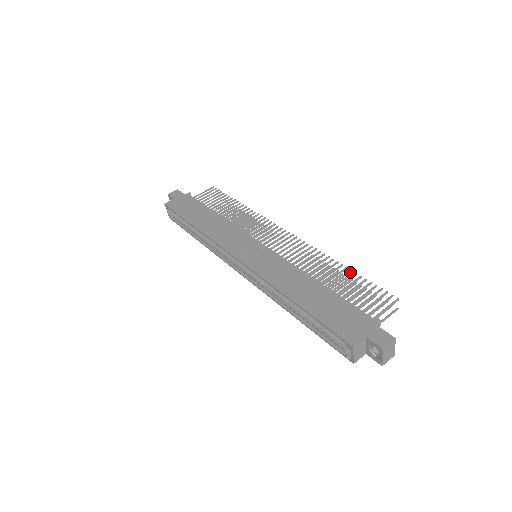
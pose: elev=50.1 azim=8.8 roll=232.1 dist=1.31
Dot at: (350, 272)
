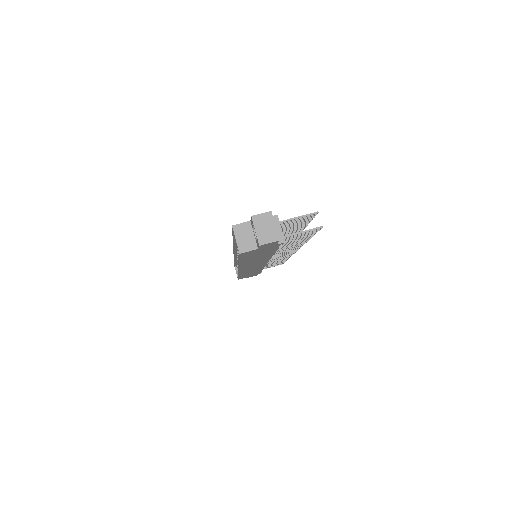
Dot at: (304, 226)
